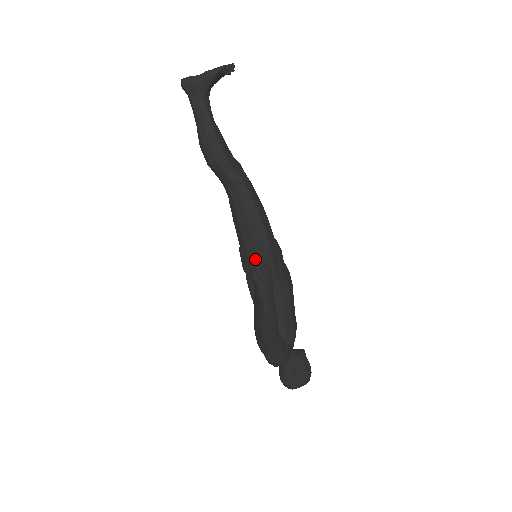
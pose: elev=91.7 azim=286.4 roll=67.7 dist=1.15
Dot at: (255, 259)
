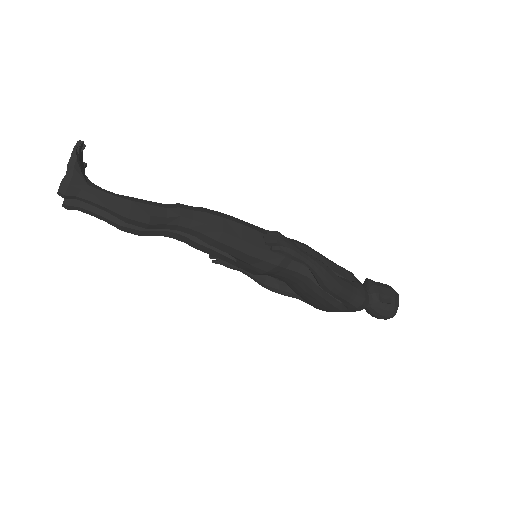
Dot at: (258, 251)
